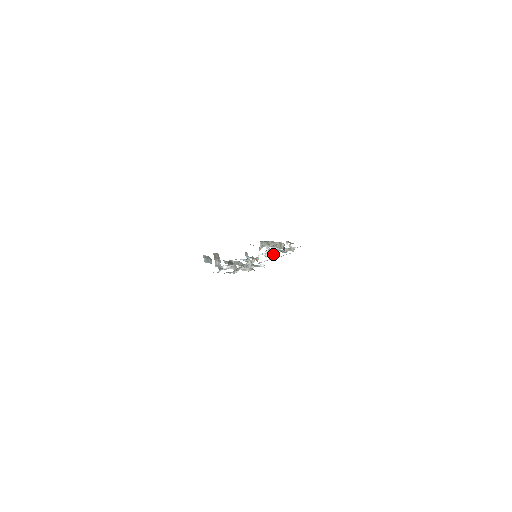
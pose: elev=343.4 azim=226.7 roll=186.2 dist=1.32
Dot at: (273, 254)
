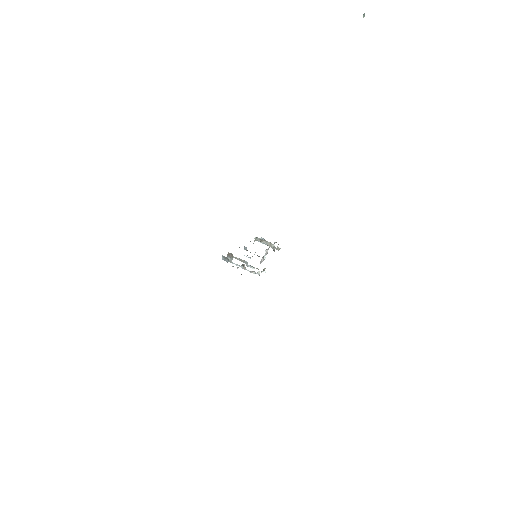
Dot at: occluded
